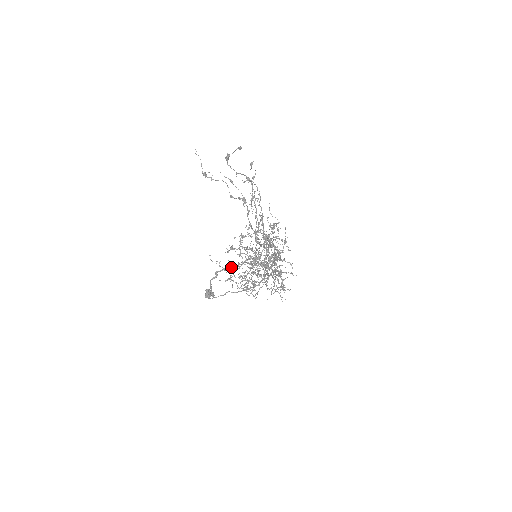
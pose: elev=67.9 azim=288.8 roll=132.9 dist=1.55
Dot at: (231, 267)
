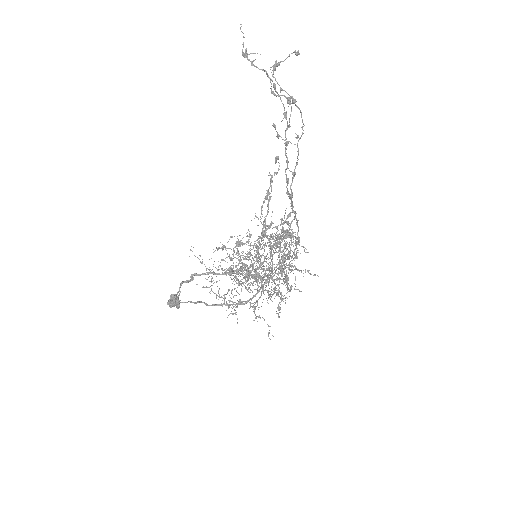
Dot at: occluded
